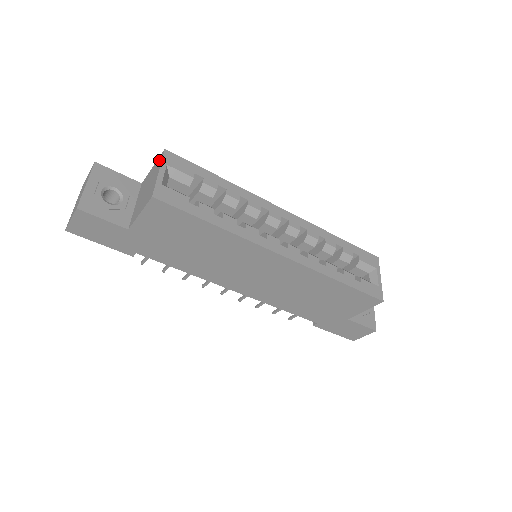
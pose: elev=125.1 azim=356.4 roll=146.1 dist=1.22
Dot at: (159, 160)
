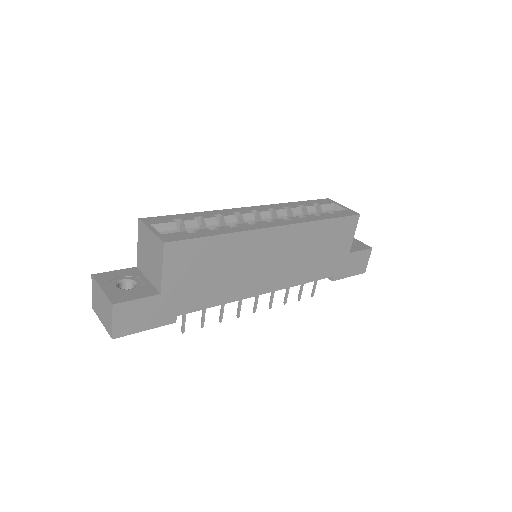
Dot at: (141, 229)
